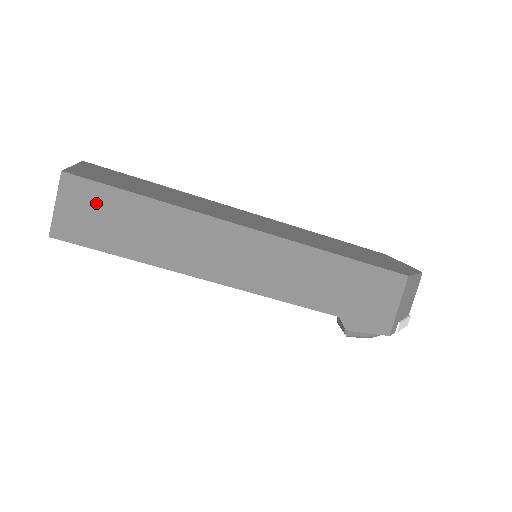
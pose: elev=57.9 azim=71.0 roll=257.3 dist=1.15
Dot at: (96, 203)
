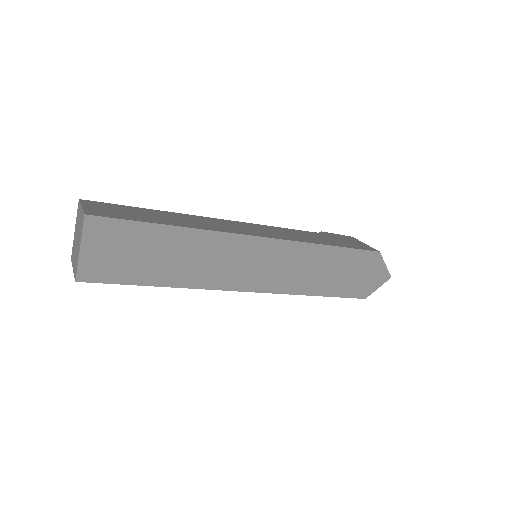
Dot at: occluded
